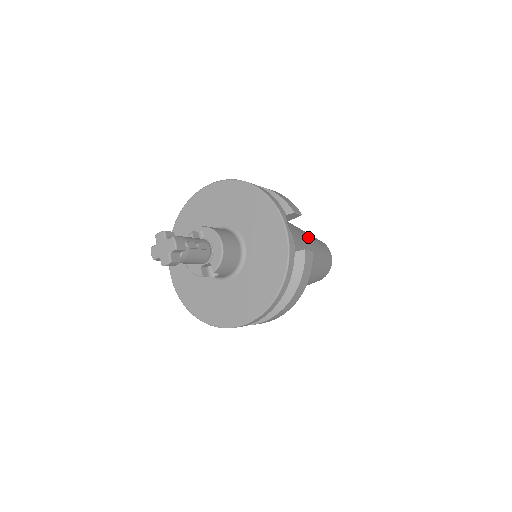
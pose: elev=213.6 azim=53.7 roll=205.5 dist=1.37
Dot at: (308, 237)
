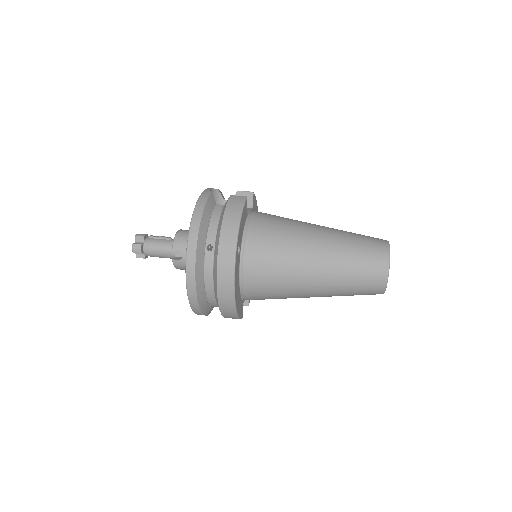
Dot at: occluded
